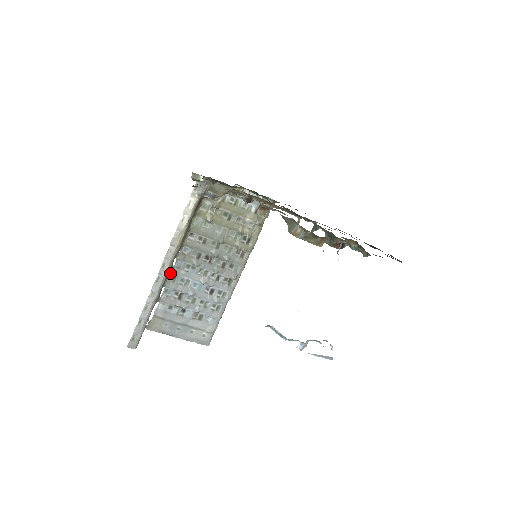
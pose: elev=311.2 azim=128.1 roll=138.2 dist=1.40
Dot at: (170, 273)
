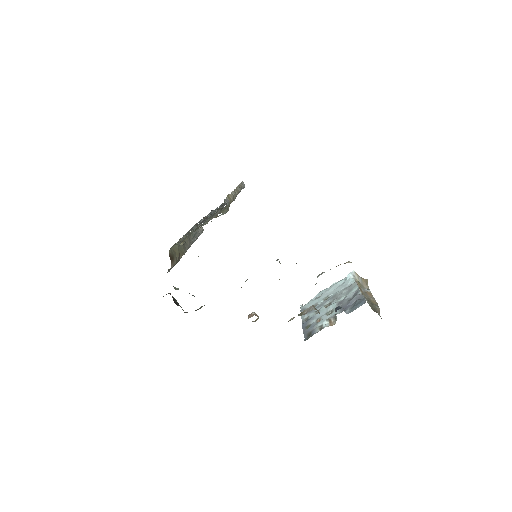
Dot at: occluded
